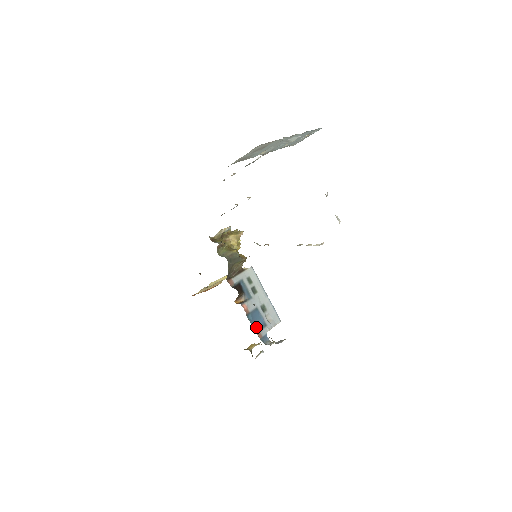
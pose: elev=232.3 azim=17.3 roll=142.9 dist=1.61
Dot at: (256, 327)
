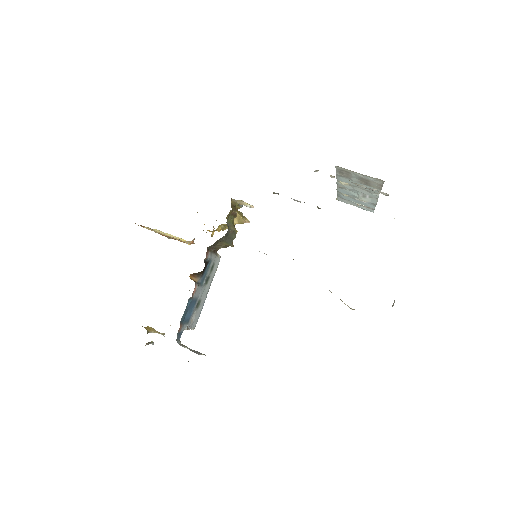
Dot at: (184, 317)
